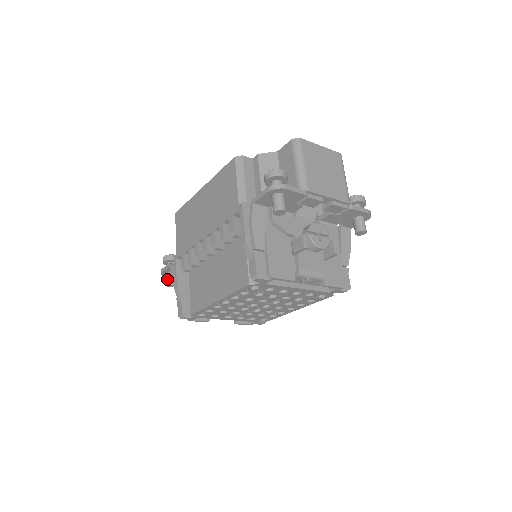
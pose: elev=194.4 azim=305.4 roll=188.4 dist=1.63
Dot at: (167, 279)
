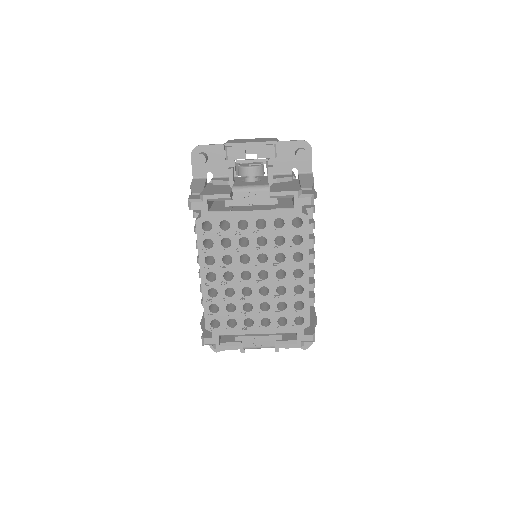
Dot at: occluded
